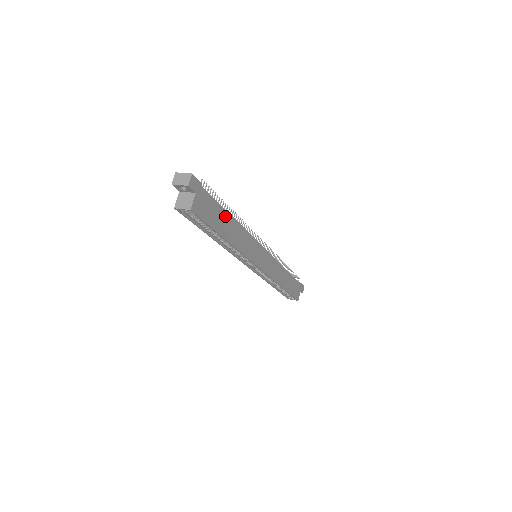
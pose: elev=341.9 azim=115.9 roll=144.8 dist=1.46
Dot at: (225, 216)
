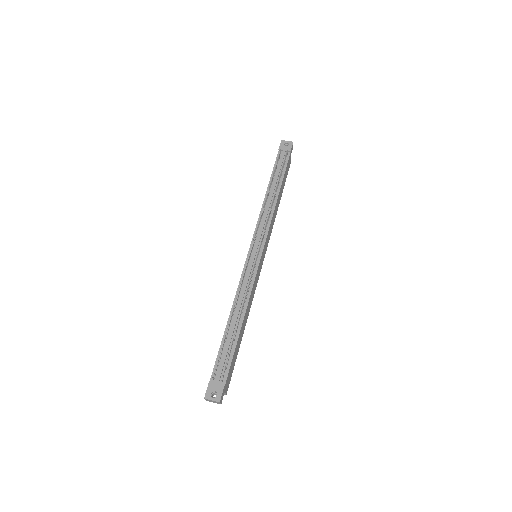
Dot at: (239, 339)
